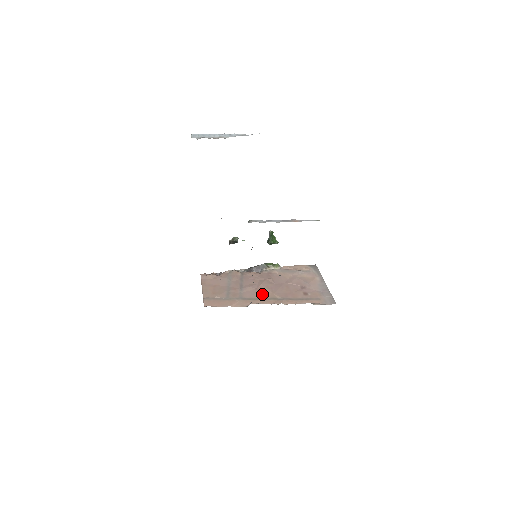
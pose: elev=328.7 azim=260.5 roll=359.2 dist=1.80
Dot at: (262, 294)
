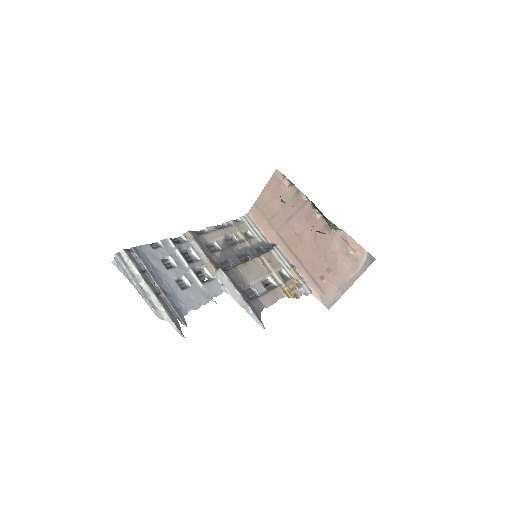
Dot at: (293, 244)
